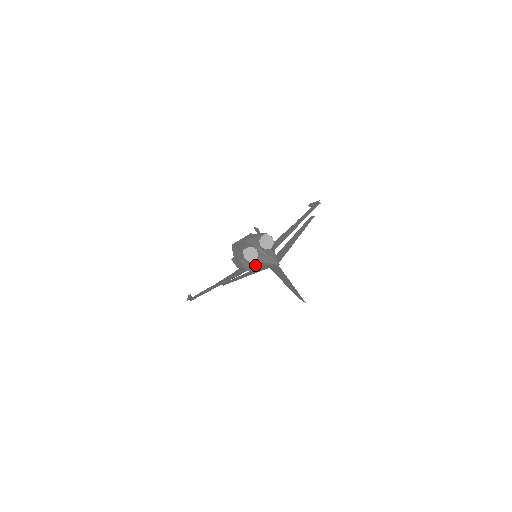
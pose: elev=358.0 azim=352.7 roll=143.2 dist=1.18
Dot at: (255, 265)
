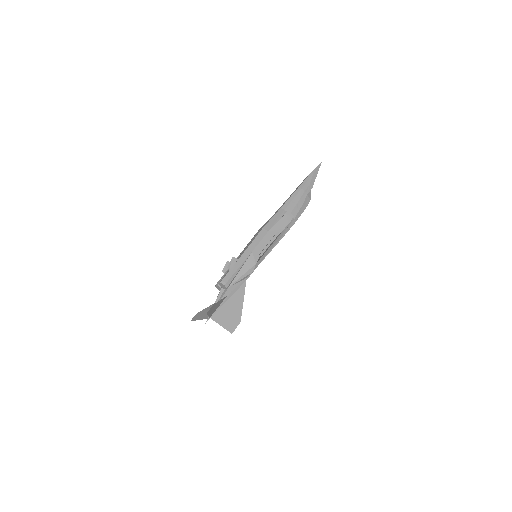
Dot at: occluded
